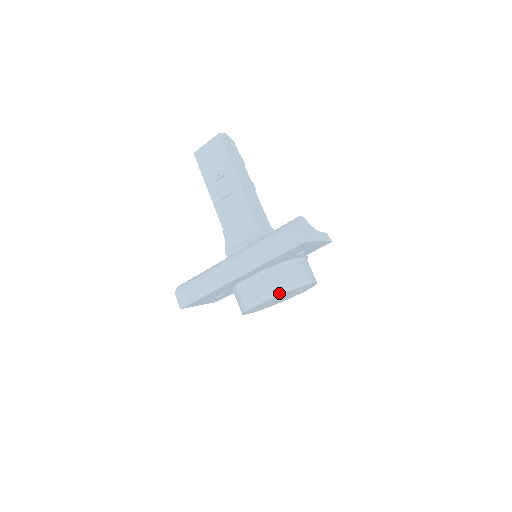
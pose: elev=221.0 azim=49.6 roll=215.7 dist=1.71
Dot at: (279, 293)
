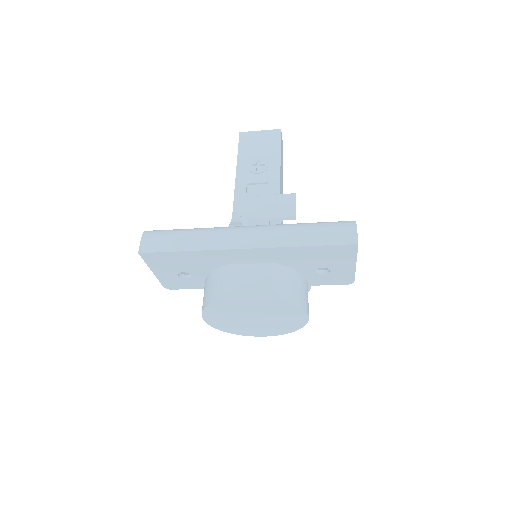
Dot at: (278, 297)
